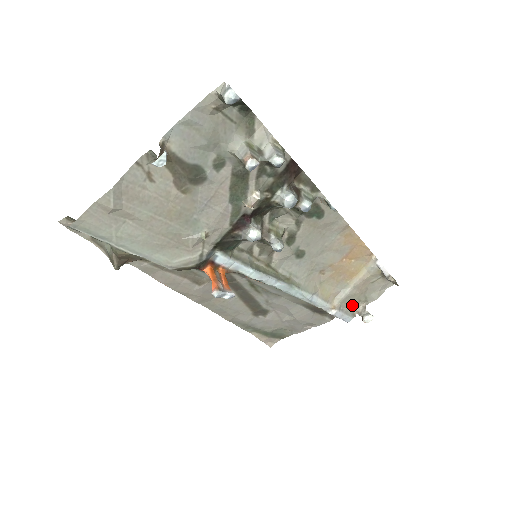
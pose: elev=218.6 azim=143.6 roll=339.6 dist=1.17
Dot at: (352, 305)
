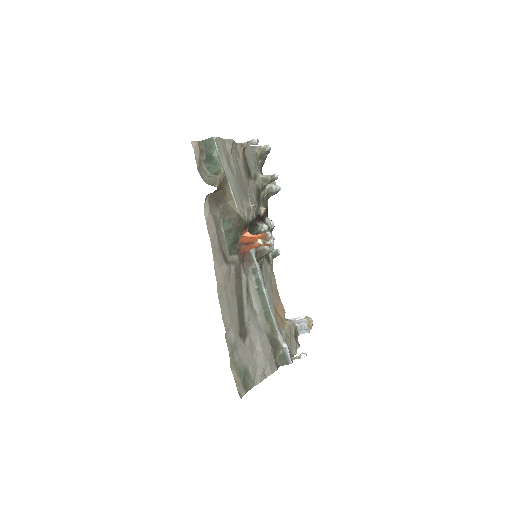
Dot at: occluded
